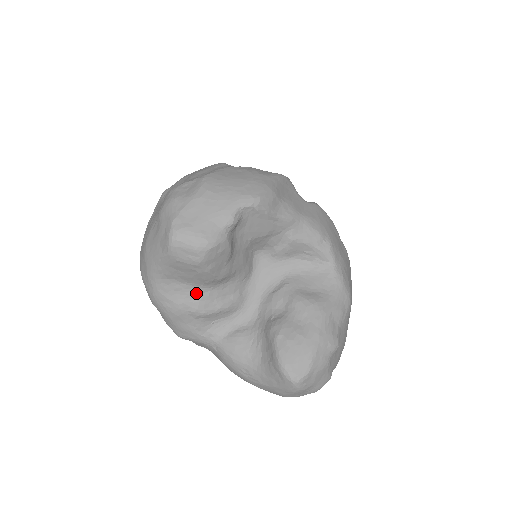
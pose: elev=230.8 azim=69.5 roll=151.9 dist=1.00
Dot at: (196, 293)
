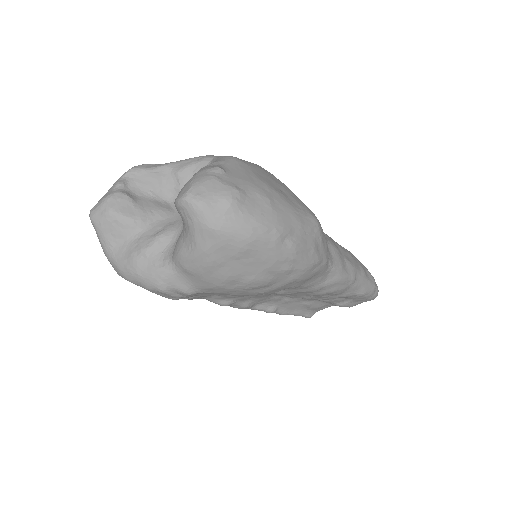
Dot at: (135, 241)
